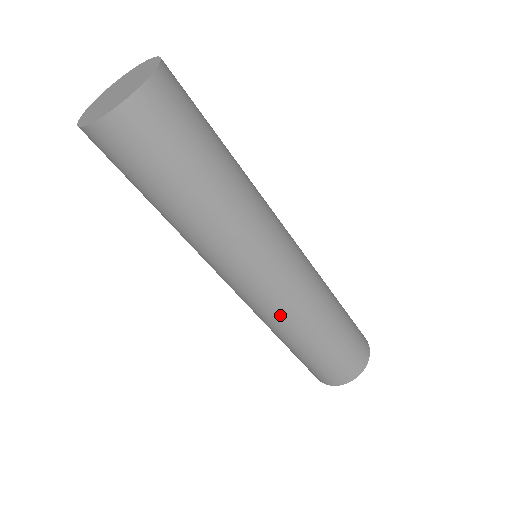
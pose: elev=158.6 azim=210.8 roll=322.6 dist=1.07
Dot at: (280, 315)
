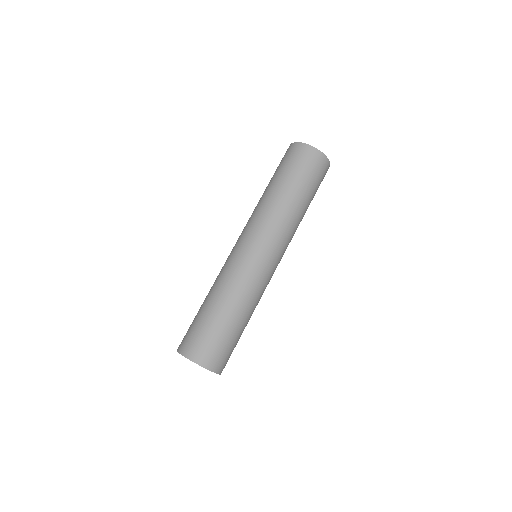
Dot at: occluded
